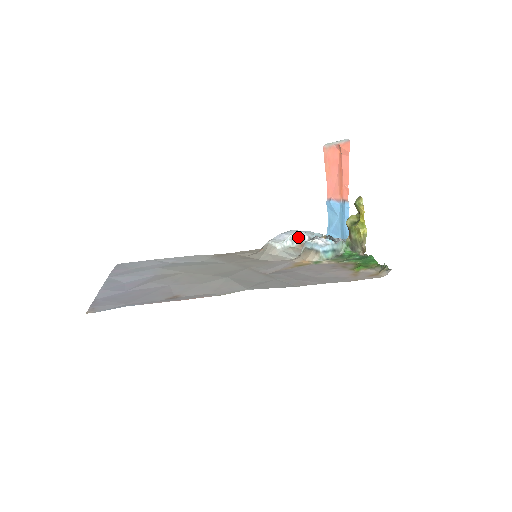
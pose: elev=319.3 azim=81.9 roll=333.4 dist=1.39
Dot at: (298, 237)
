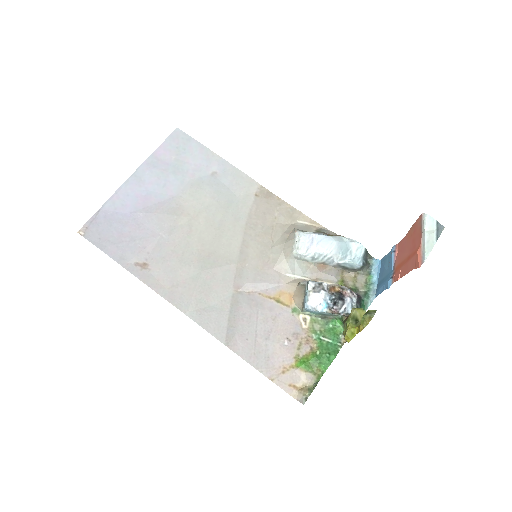
Dot at: (324, 258)
